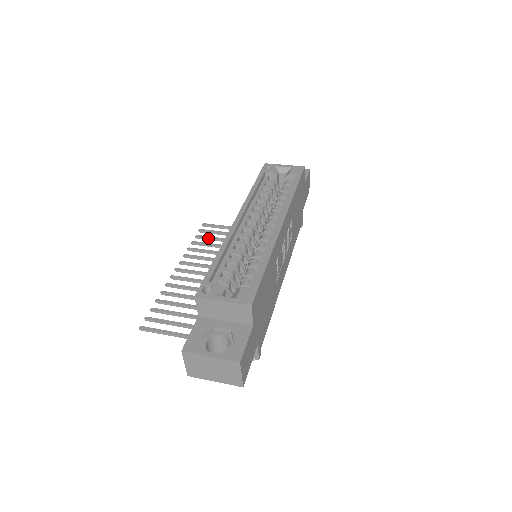
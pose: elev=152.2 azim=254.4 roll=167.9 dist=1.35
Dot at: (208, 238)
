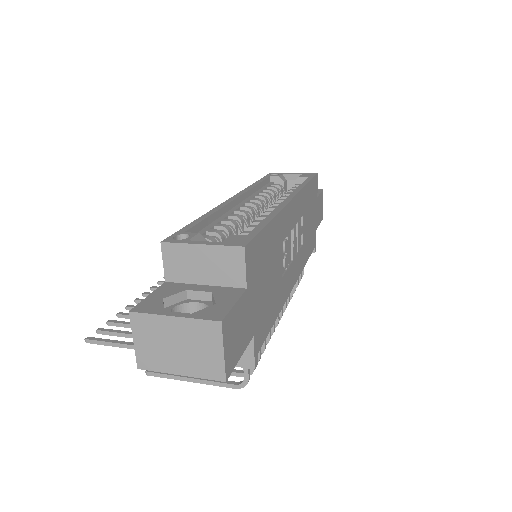
Dot at: occluded
